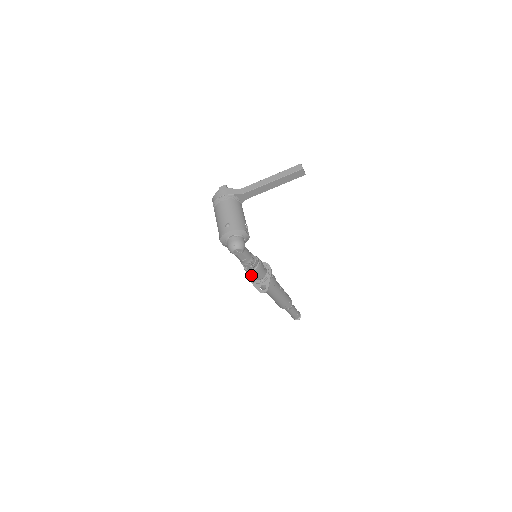
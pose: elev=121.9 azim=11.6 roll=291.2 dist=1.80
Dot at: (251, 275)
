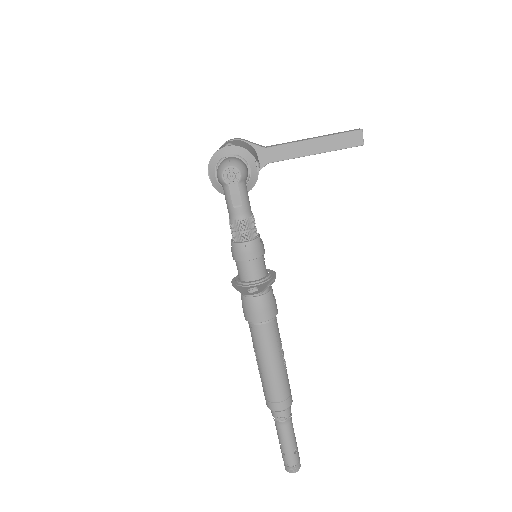
Dot at: (239, 260)
